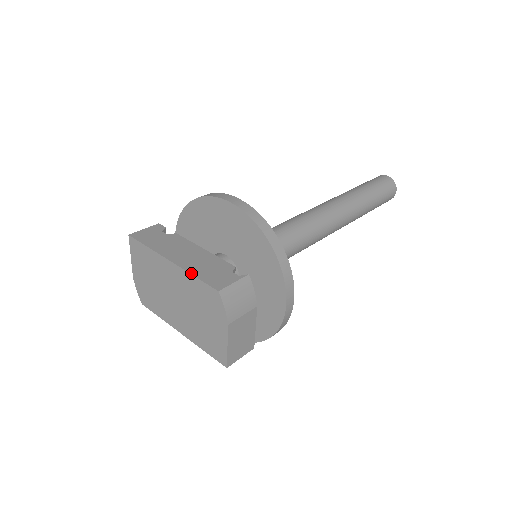
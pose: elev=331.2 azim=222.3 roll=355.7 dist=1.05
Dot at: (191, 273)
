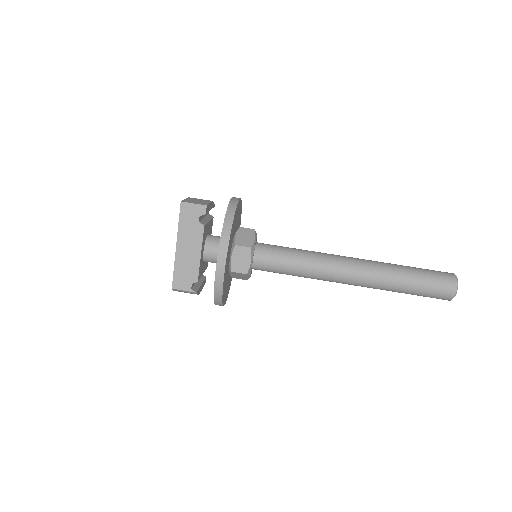
Dot at: (174, 266)
